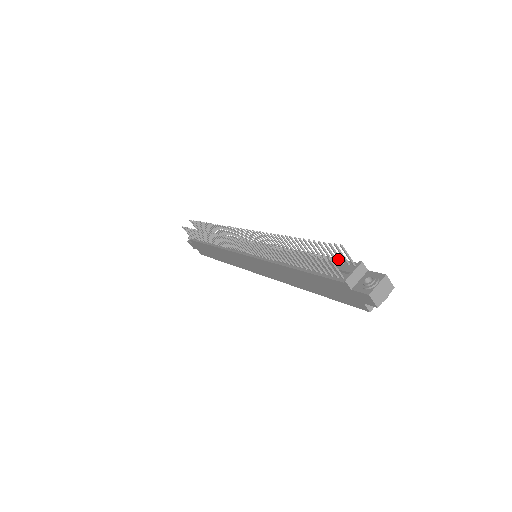
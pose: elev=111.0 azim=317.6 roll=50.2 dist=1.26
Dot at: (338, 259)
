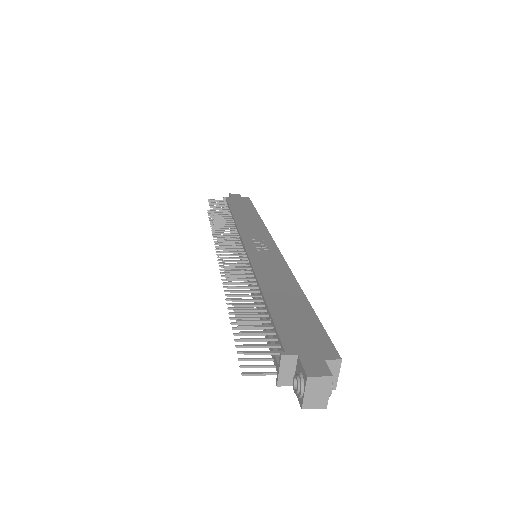
Dot at: (274, 328)
